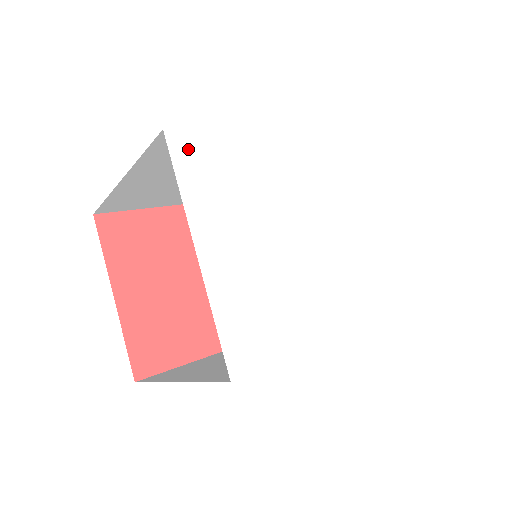
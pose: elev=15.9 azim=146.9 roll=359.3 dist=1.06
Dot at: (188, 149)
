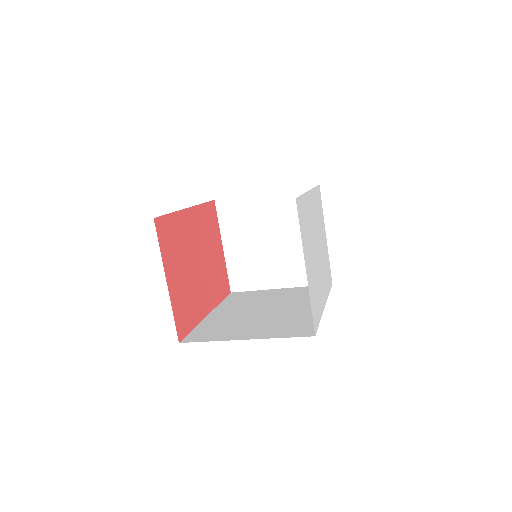
Dot at: (299, 209)
